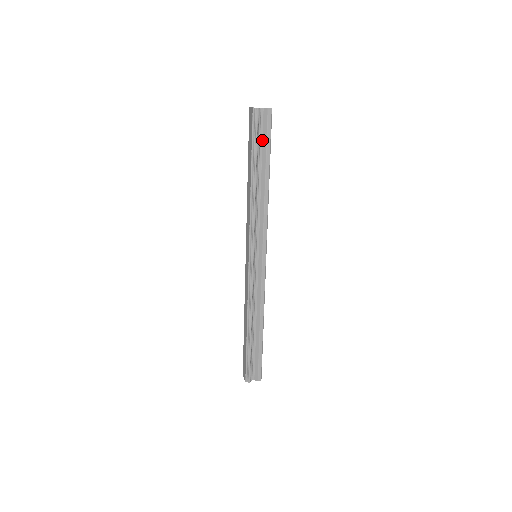
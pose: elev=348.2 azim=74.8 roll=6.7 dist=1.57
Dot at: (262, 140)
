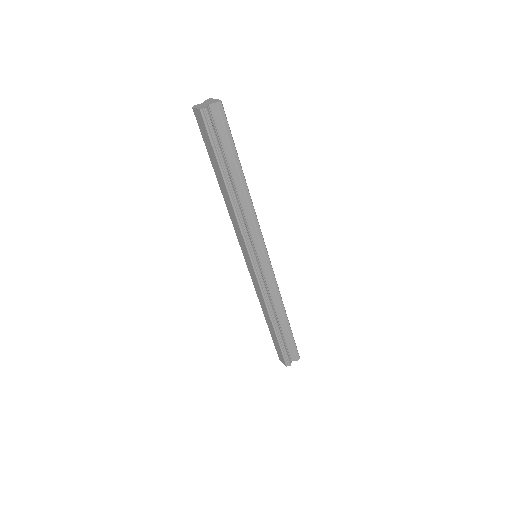
Dot at: (222, 140)
